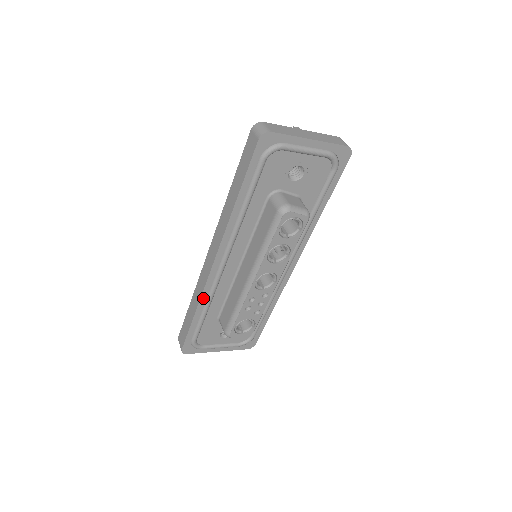
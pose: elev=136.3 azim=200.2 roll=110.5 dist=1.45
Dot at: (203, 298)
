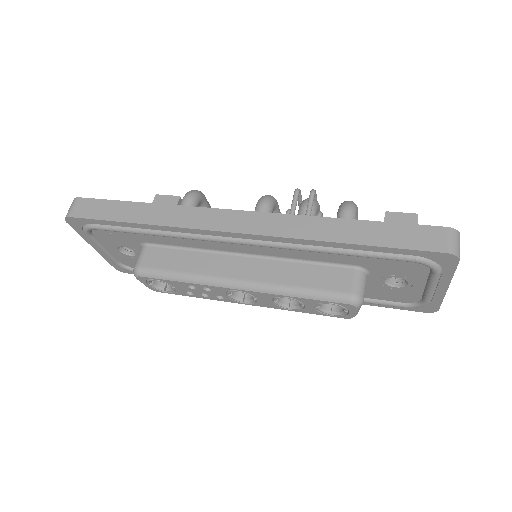
Dot at: (170, 228)
